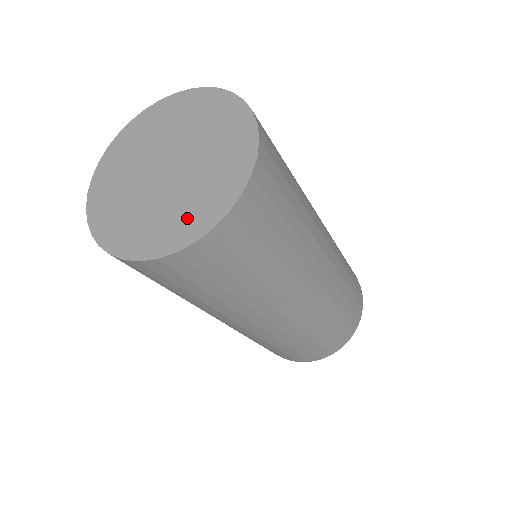
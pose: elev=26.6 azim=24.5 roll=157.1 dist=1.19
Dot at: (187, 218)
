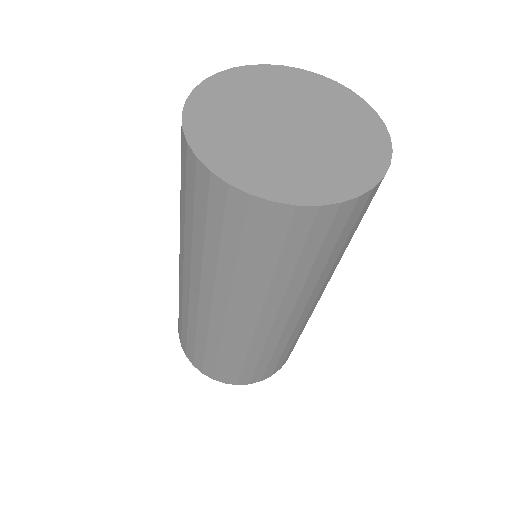
Dot at: (312, 180)
